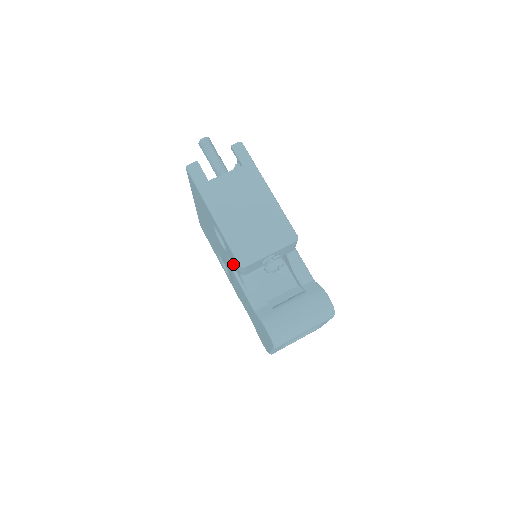
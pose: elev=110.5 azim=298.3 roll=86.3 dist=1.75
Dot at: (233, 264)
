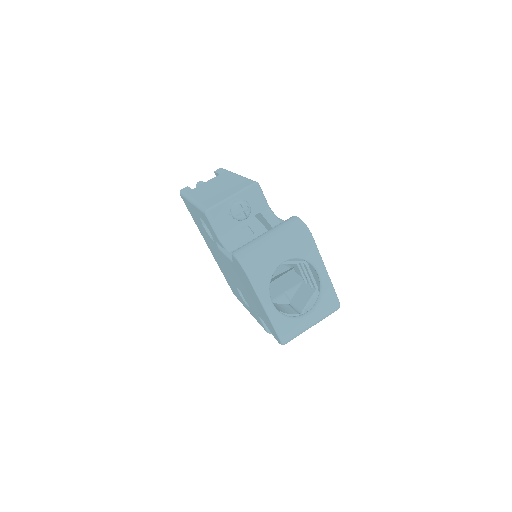
Dot at: (216, 239)
